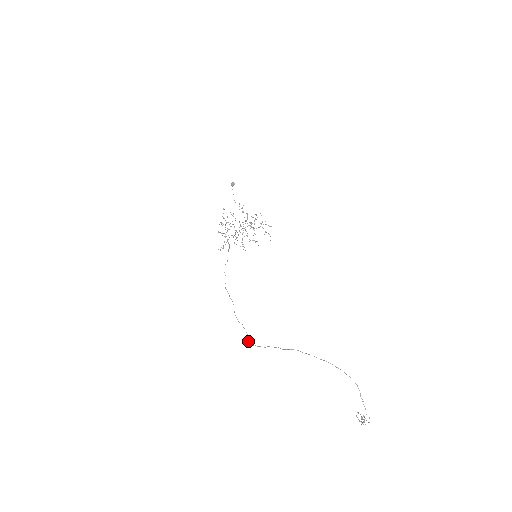
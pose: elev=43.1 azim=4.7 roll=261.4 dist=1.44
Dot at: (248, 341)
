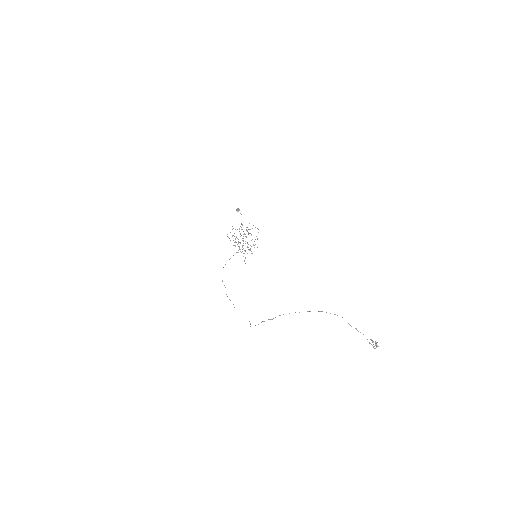
Dot at: occluded
